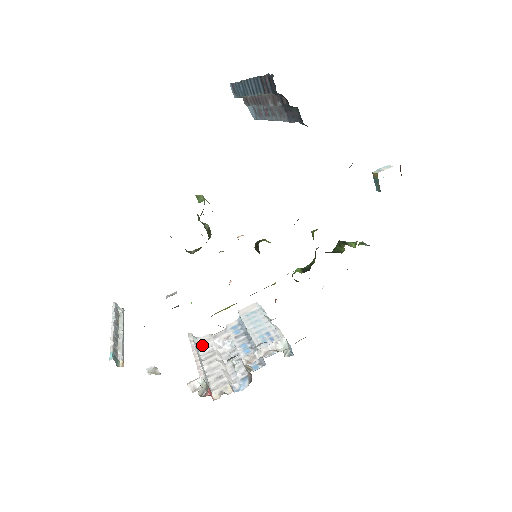
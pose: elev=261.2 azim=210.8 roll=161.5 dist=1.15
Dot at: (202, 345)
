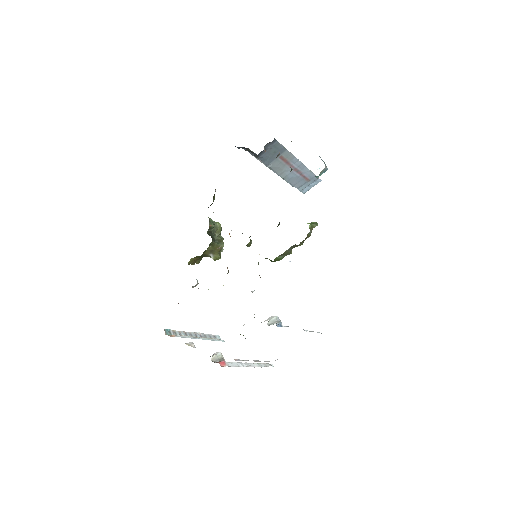
Dot at: occluded
